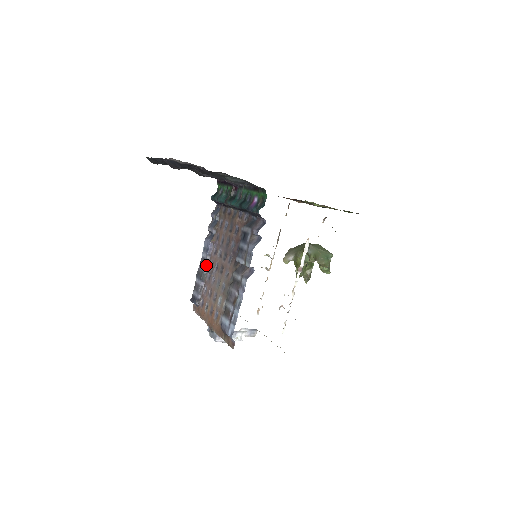
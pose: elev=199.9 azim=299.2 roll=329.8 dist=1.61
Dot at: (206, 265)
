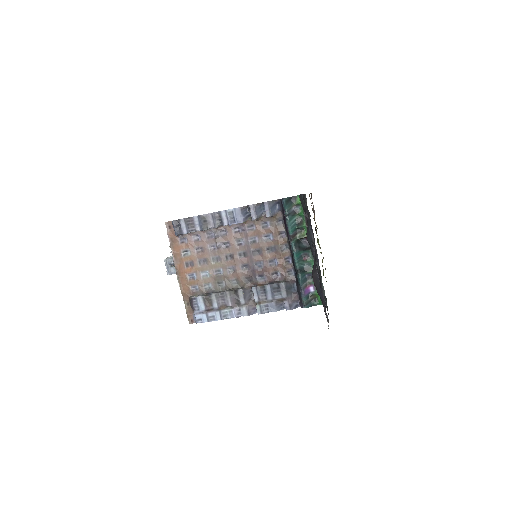
Dot at: (218, 227)
